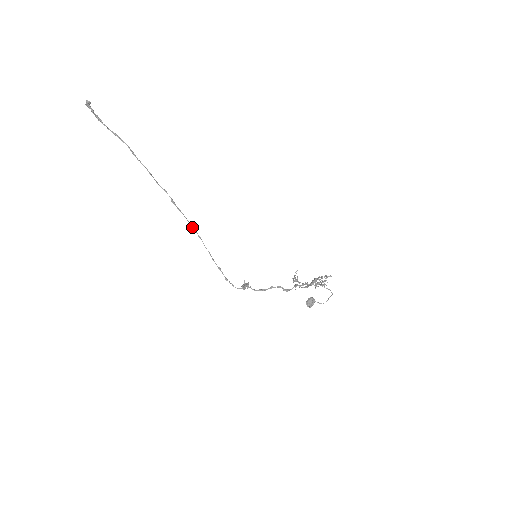
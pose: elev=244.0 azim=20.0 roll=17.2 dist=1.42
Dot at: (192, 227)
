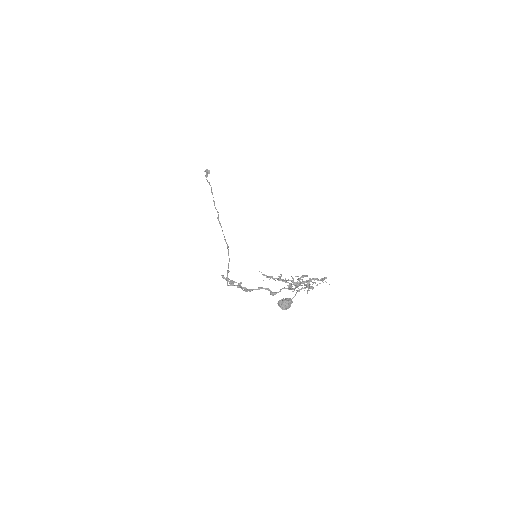
Dot at: occluded
